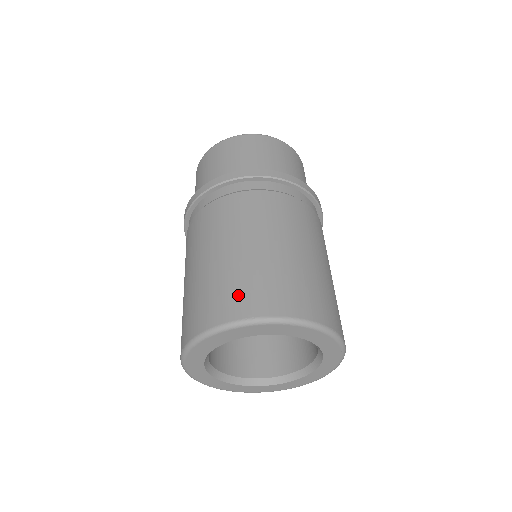
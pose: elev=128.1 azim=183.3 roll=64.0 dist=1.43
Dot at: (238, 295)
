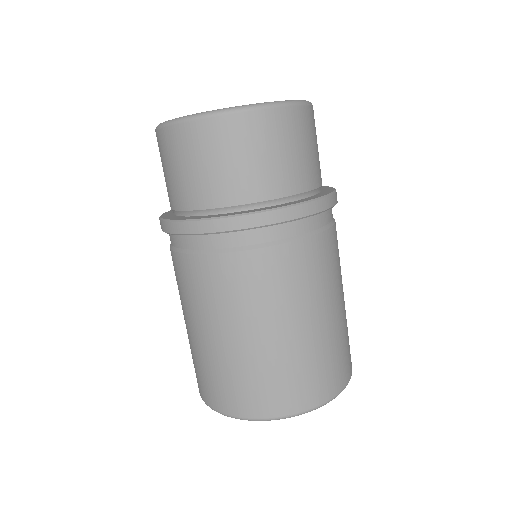
Dot at: (199, 379)
